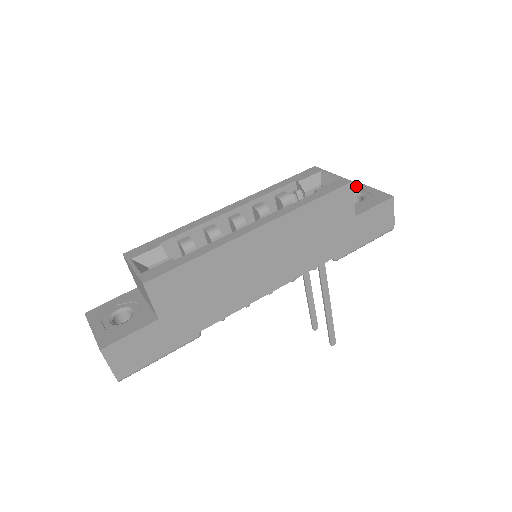
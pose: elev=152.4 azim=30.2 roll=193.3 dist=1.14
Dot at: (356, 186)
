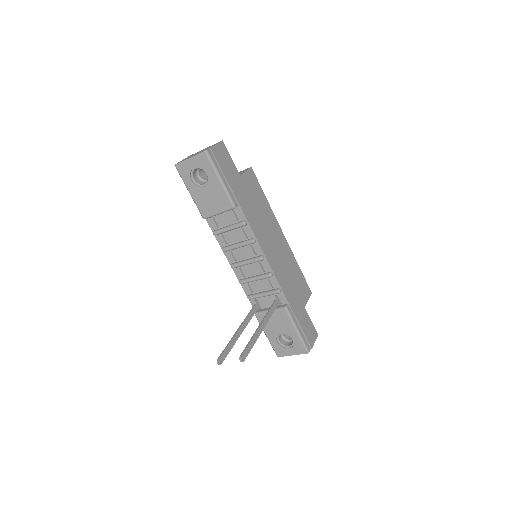
Dot at: occluded
